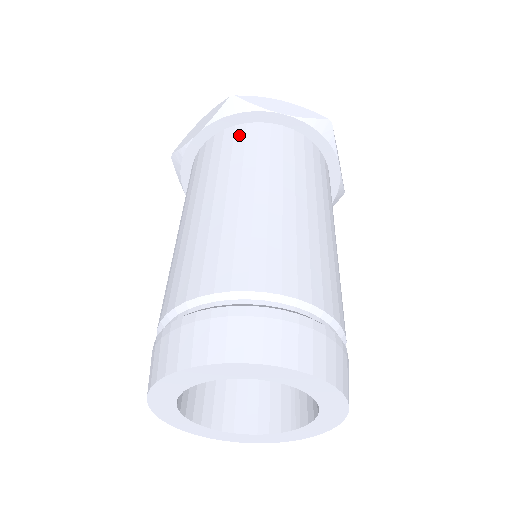
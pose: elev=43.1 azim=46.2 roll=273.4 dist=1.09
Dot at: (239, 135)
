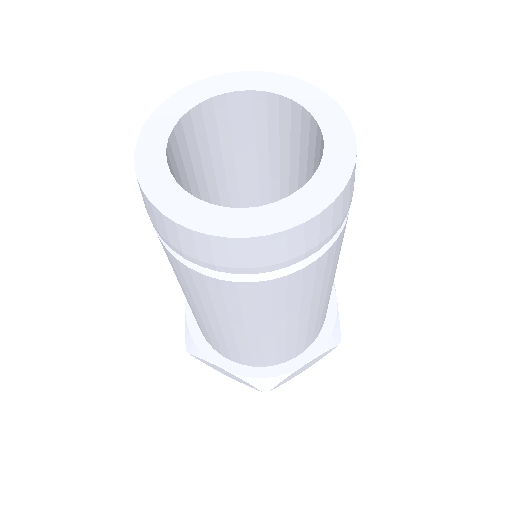
Dot at: occluded
